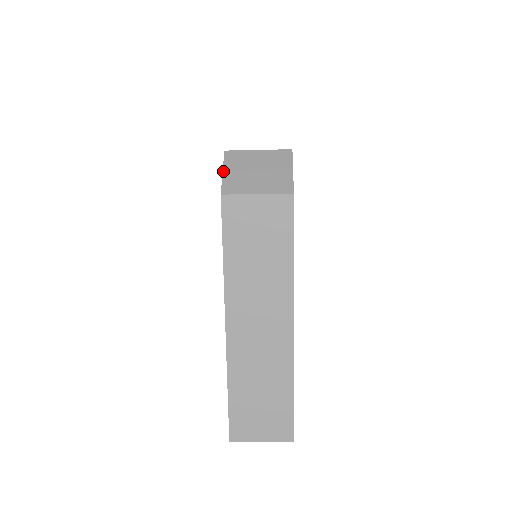
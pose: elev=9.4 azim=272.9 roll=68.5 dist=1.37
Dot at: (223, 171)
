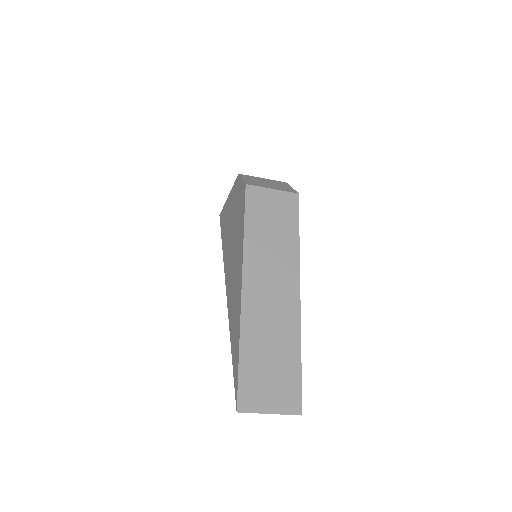
Dot at: (242, 178)
